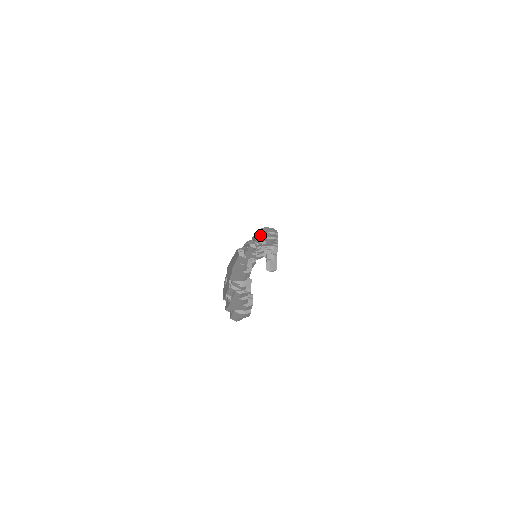
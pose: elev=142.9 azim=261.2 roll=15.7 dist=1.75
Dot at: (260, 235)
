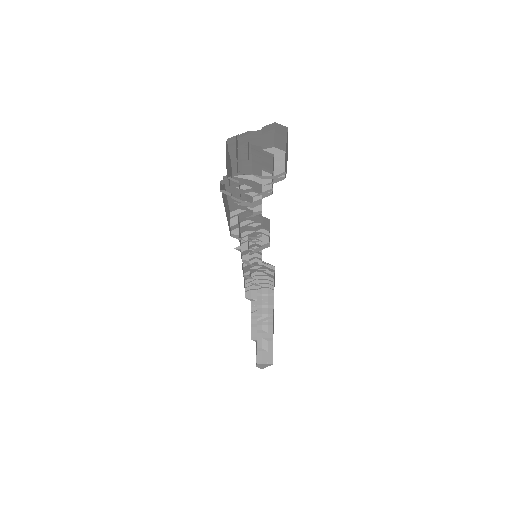
Dot at: occluded
